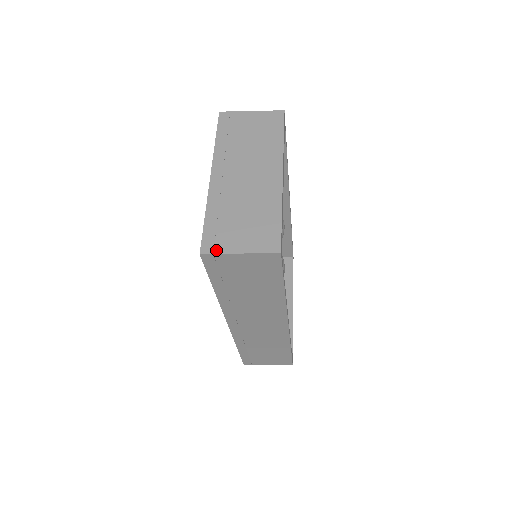
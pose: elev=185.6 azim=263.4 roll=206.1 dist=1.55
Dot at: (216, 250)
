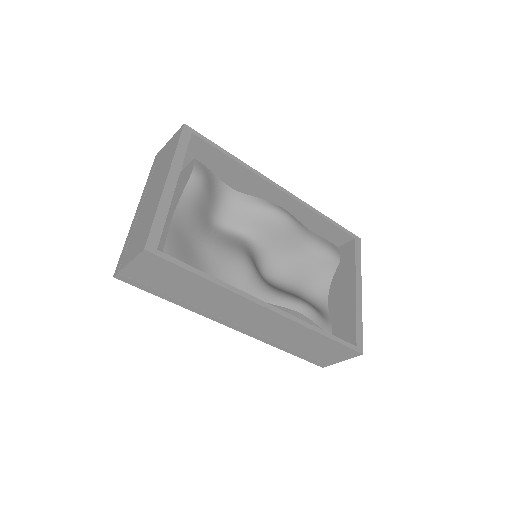
Dot at: (120, 269)
